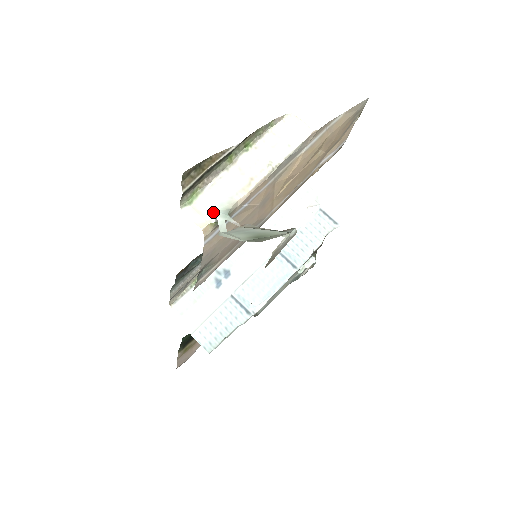
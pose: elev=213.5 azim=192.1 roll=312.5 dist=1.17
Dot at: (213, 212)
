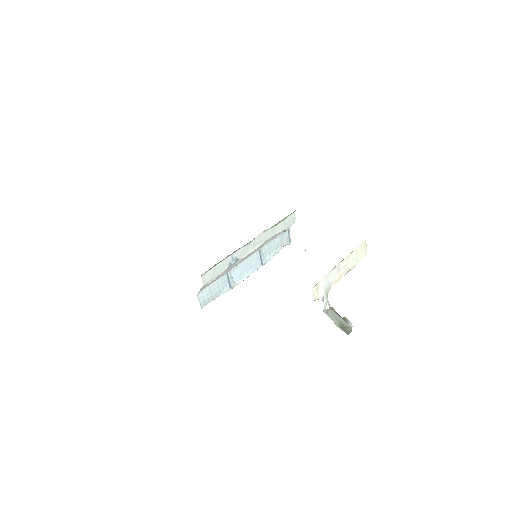
Dot at: (323, 293)
